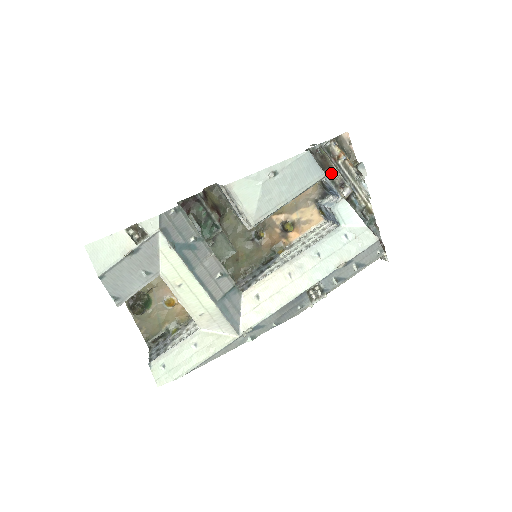
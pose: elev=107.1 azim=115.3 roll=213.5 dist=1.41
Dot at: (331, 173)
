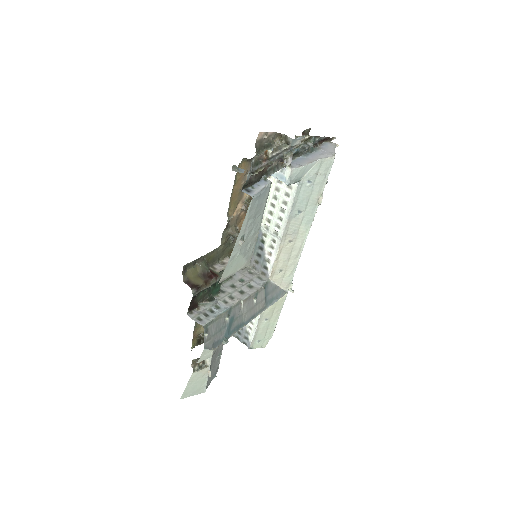
Dot at: (268, 168)
